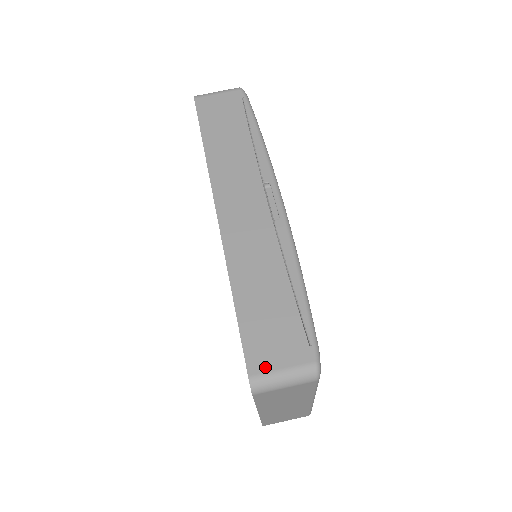
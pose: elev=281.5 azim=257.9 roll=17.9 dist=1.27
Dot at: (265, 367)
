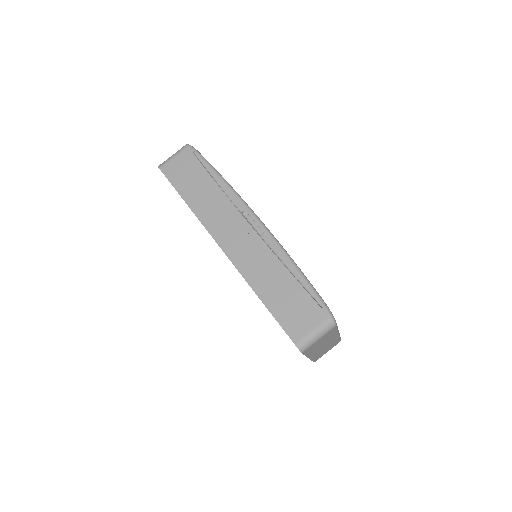
Dot at: (302, 334)
